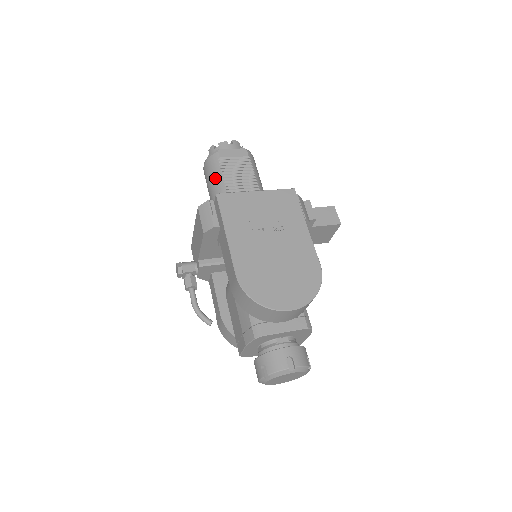
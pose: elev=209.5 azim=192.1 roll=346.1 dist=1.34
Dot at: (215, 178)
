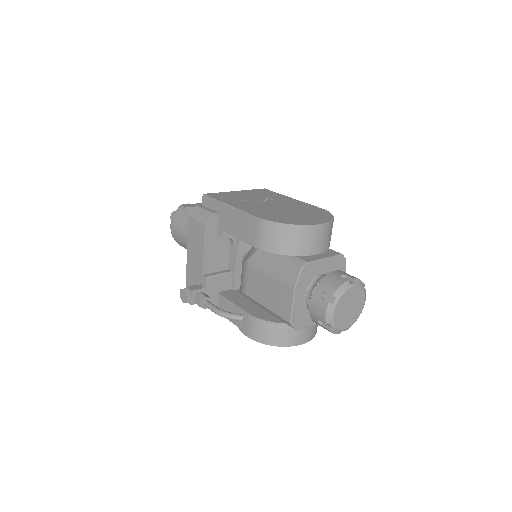
Dot at: occluded
